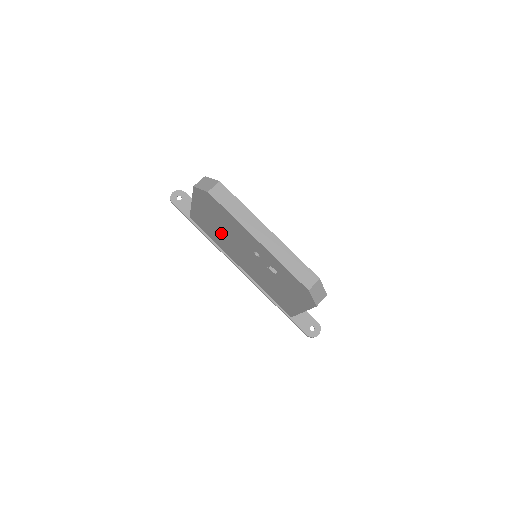
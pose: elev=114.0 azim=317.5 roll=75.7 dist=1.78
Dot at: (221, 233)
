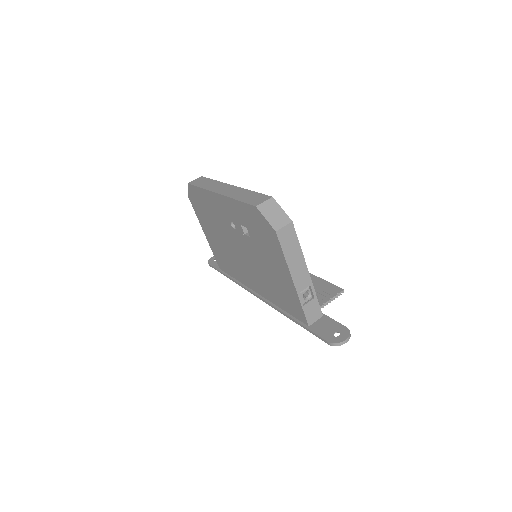
Dot at: (224, 246)
